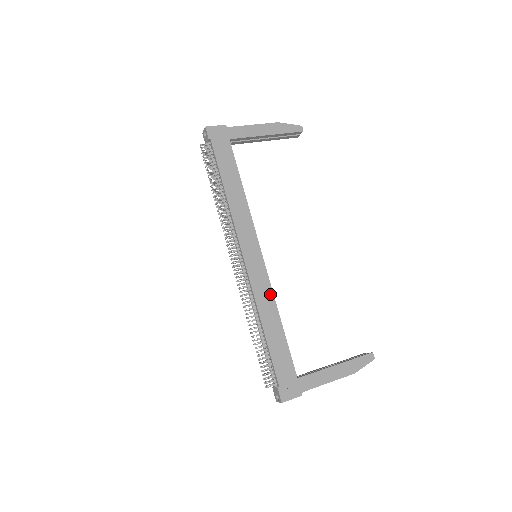
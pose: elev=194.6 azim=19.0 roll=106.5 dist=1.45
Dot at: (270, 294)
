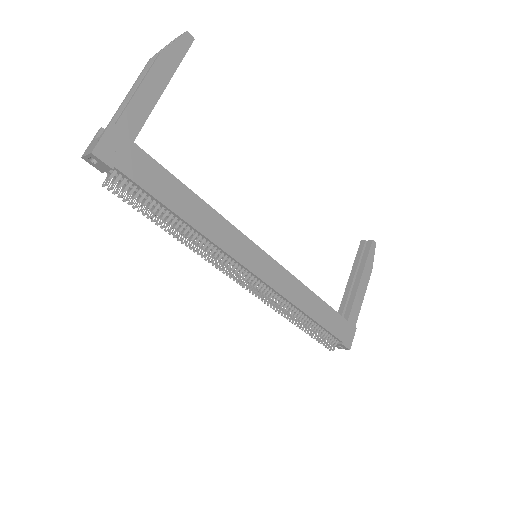
Dot at: (294, 281)
